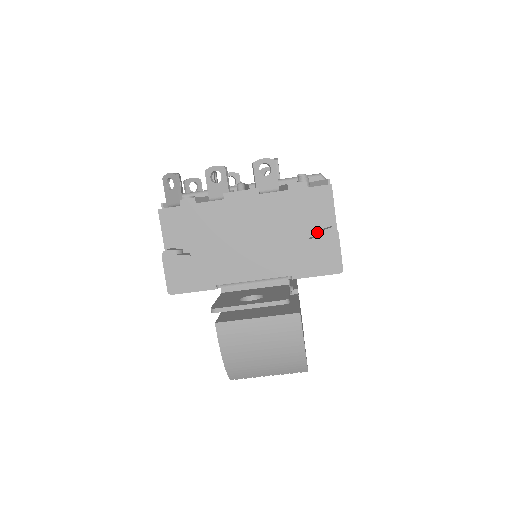
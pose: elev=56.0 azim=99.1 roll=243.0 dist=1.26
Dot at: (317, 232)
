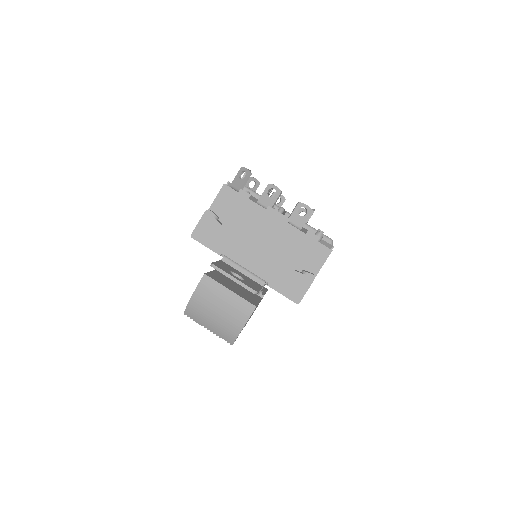
Dot at: (302, 270)
